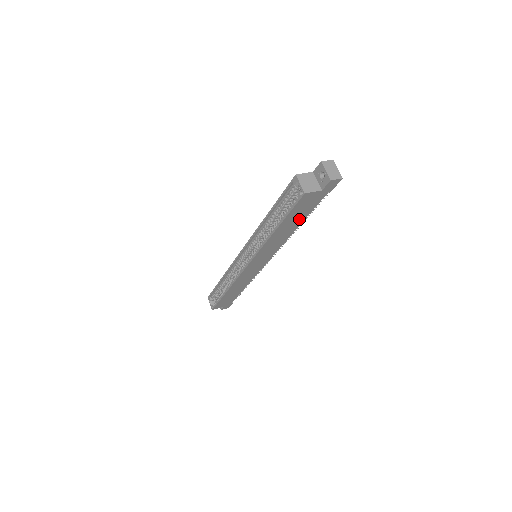
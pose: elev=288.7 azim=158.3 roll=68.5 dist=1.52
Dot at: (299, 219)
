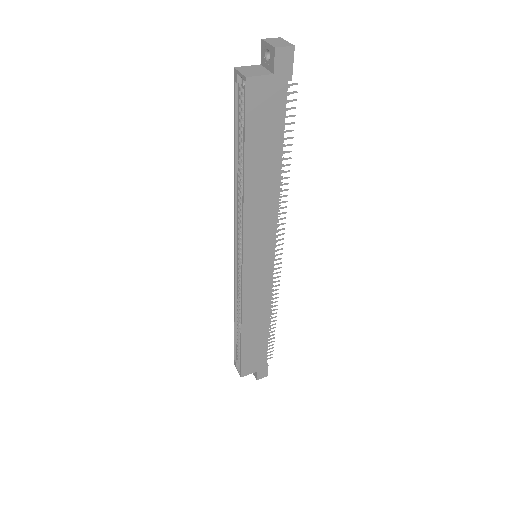
Dot at: (272, 151)
